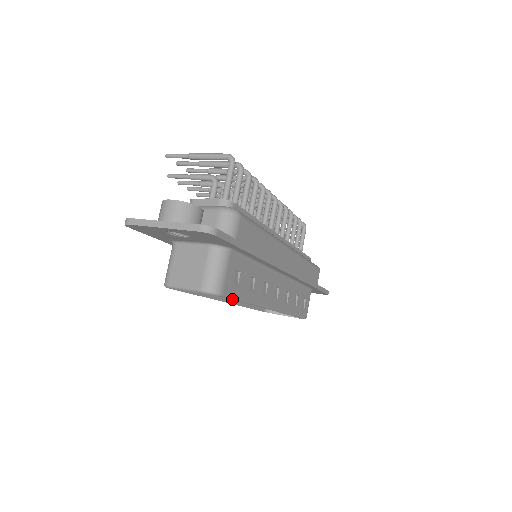
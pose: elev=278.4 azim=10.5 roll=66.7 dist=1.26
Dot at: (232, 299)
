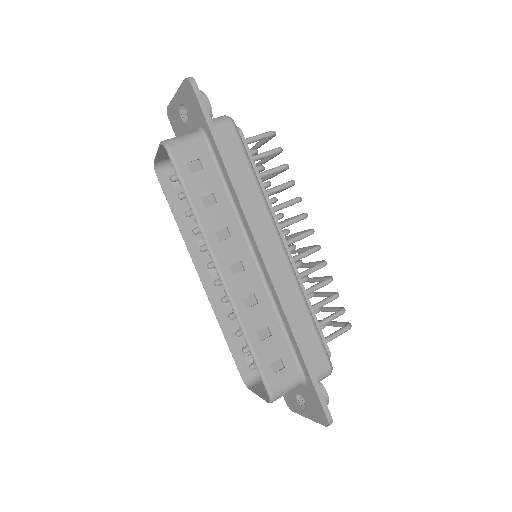
Dot at: (178, 175)
